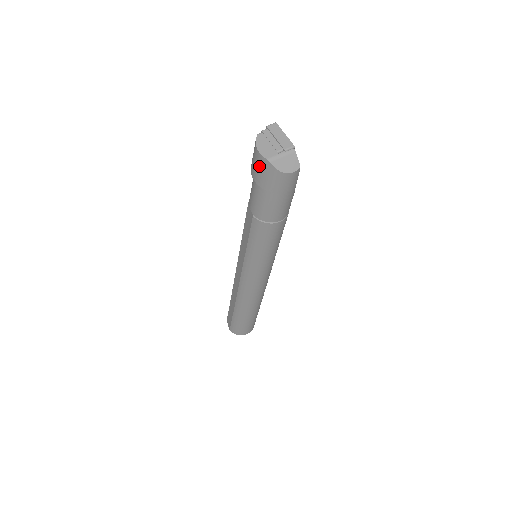
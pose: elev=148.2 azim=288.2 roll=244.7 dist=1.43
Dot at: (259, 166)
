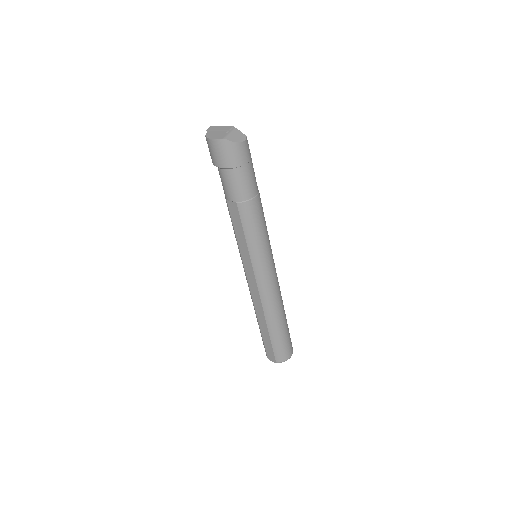
Dot at: (220, 151)
